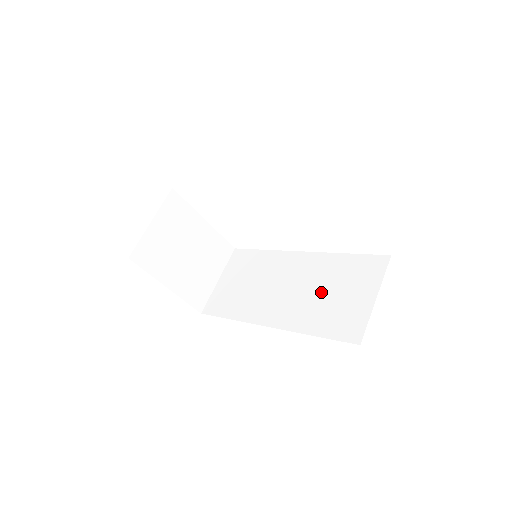
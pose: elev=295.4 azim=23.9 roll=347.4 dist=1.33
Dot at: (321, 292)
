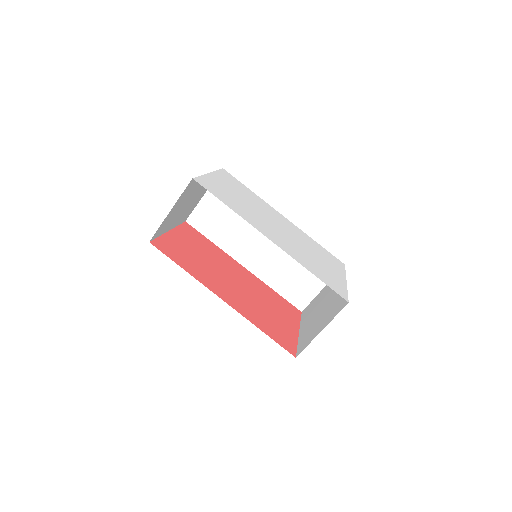
Dot at: (289, 263)
